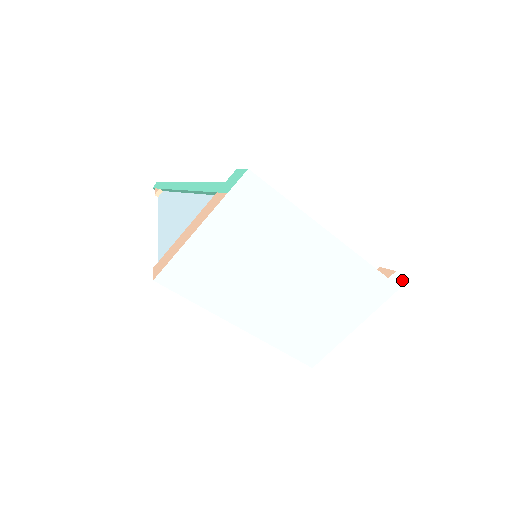
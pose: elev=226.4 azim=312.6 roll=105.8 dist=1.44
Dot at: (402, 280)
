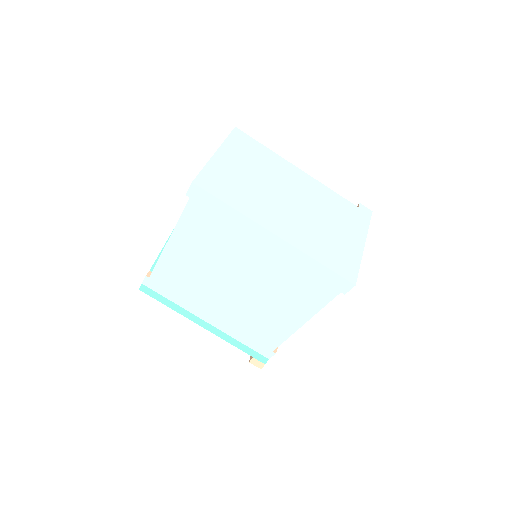
Dot at: (368, 210)
